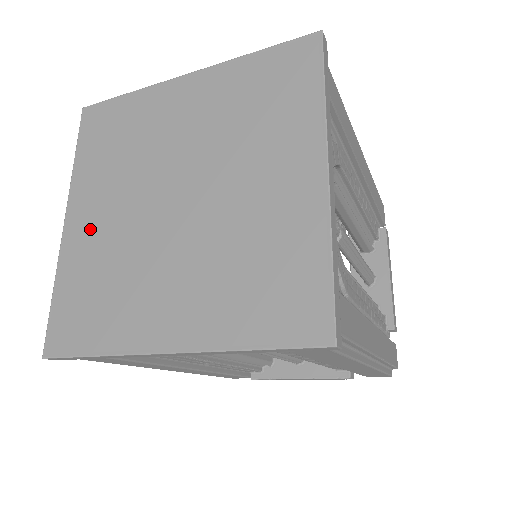
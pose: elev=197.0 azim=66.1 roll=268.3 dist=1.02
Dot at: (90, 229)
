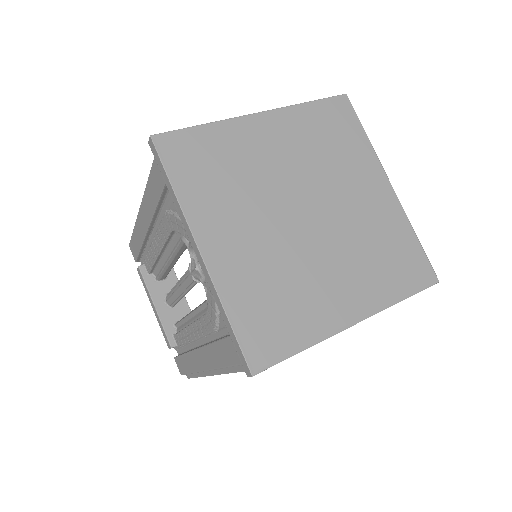
Dot at: (236, 253)
